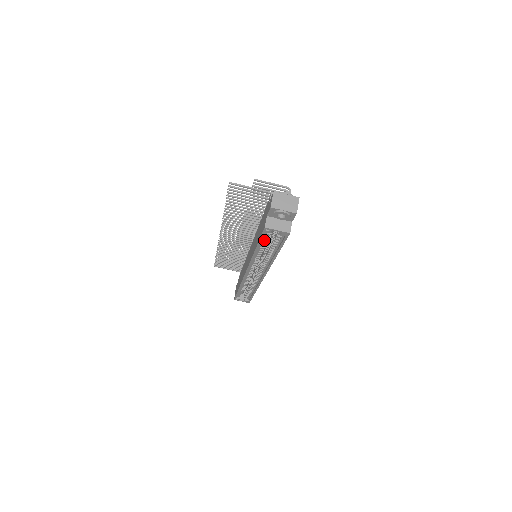
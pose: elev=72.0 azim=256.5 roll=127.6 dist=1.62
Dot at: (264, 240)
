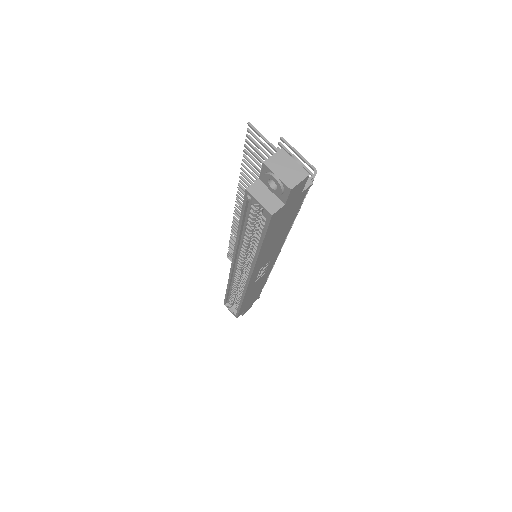
Dot at: (249, 218)
